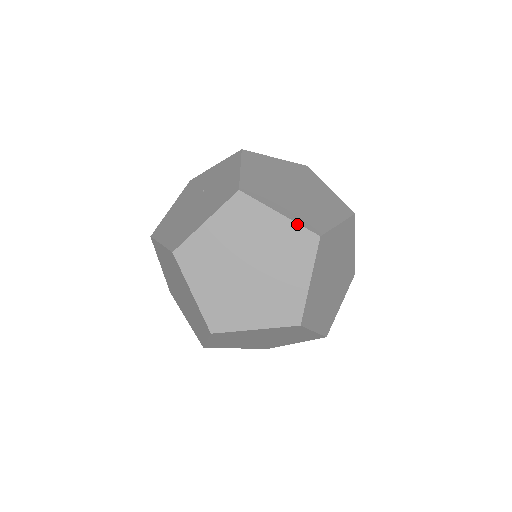
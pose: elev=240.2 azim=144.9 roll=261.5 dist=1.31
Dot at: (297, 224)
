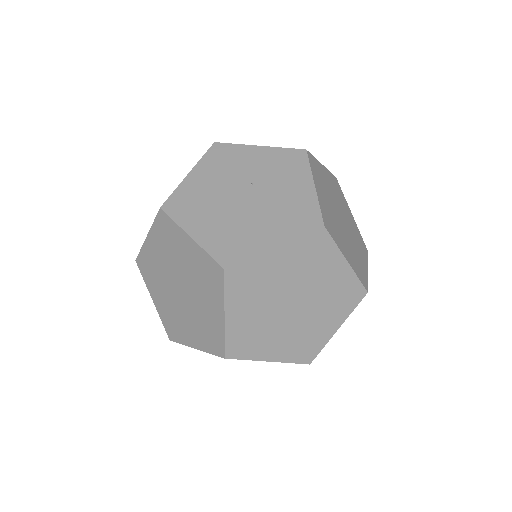
Dot at: (356, 276)
